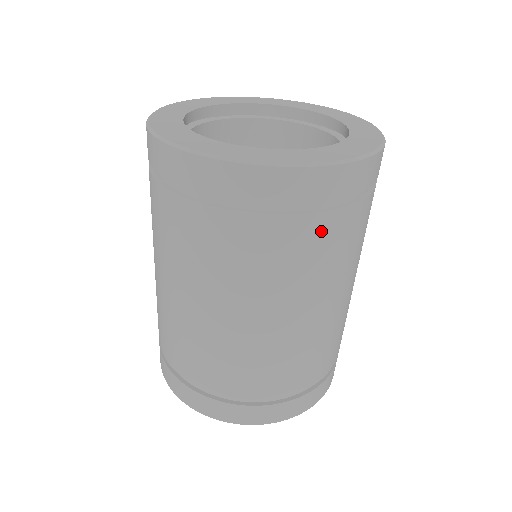
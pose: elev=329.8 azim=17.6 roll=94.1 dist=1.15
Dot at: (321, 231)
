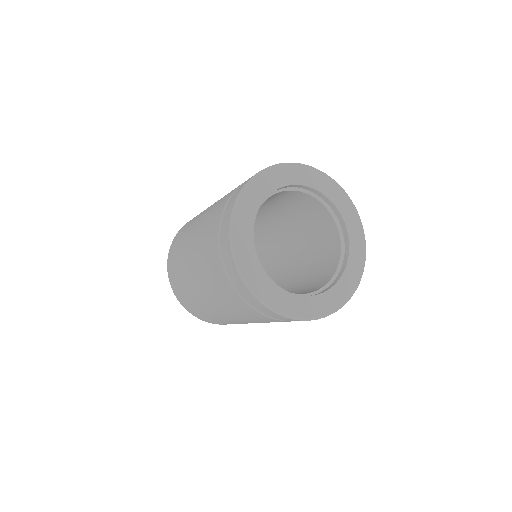
Dot at: (260, 316)
